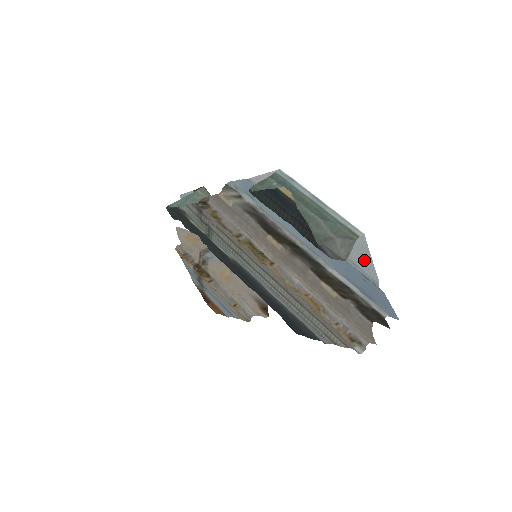
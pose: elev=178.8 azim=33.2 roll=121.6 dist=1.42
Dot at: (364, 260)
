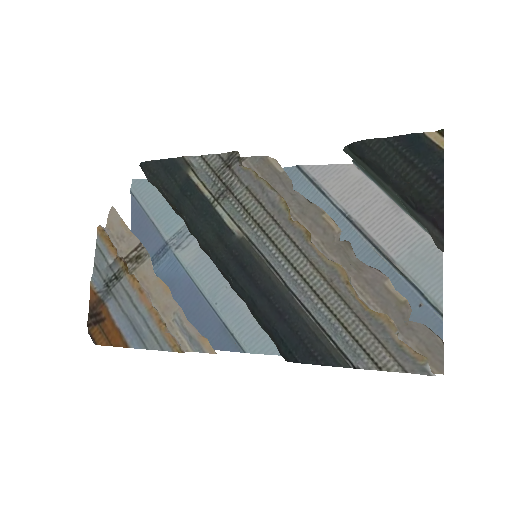
Dot at: (431, 278)
